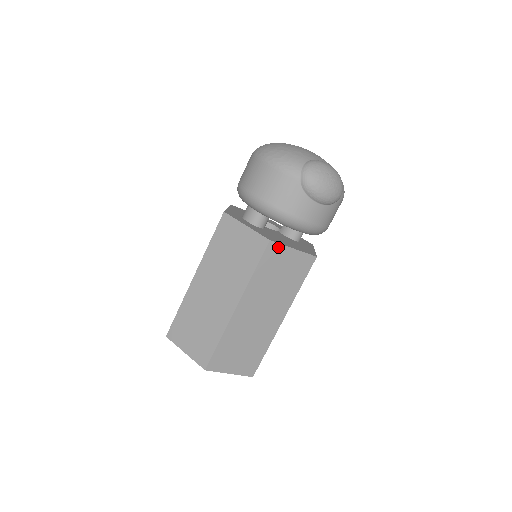
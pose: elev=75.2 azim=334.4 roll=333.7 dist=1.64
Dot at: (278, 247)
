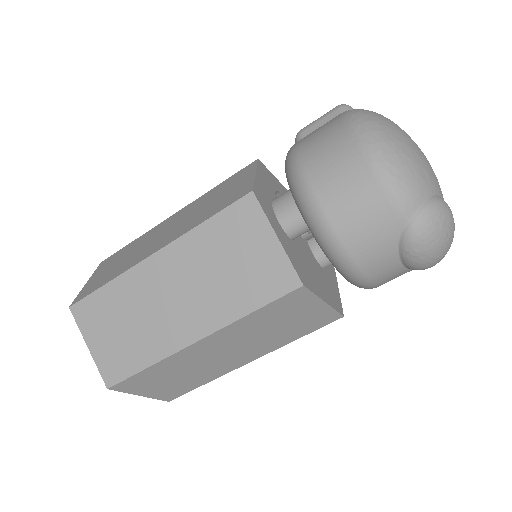
Dot at: (307, 295)
